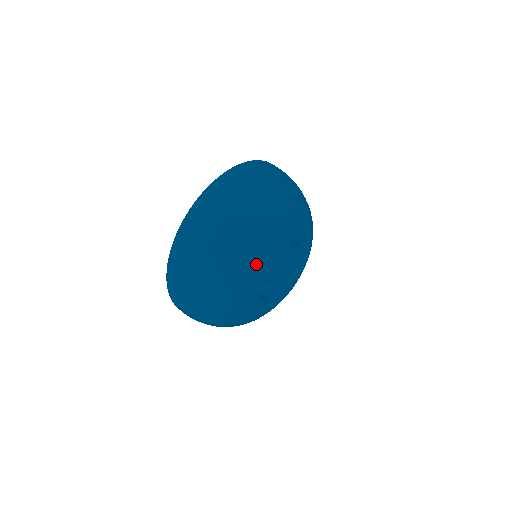
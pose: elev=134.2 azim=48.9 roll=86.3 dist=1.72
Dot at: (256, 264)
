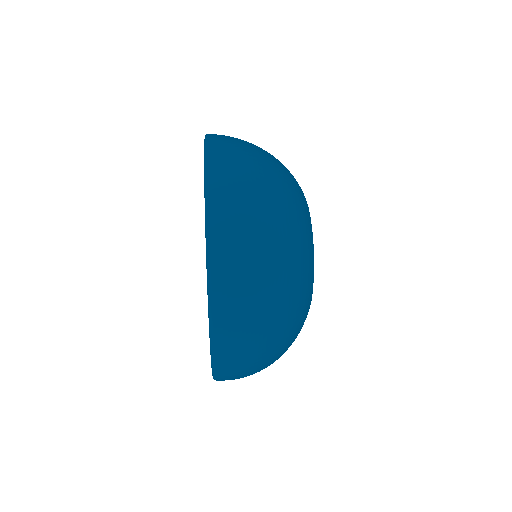
Dot at: (311, 243)
